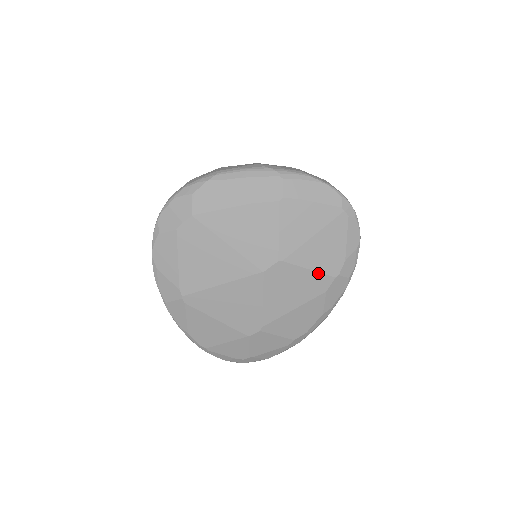
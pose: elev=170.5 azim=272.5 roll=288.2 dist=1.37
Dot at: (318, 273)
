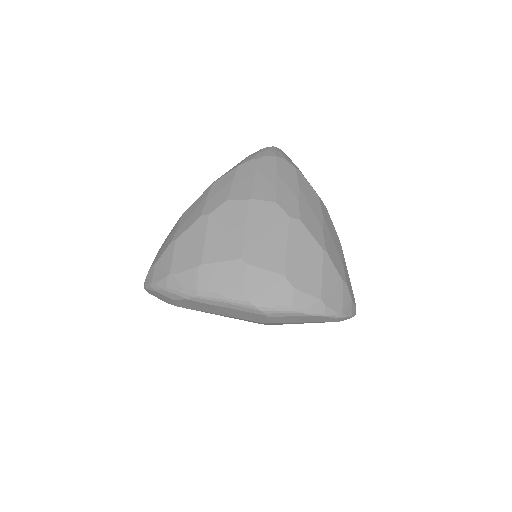
Dot at: occluded
